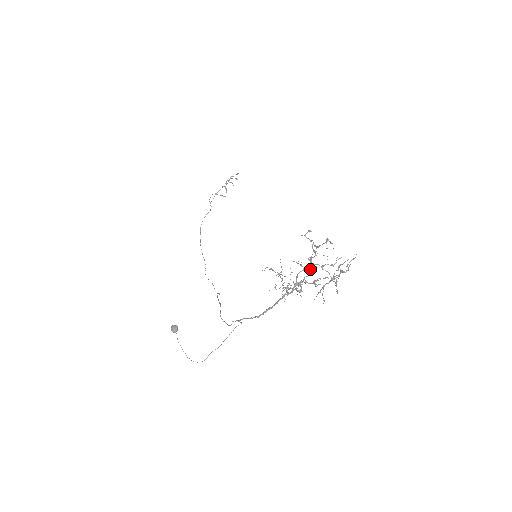
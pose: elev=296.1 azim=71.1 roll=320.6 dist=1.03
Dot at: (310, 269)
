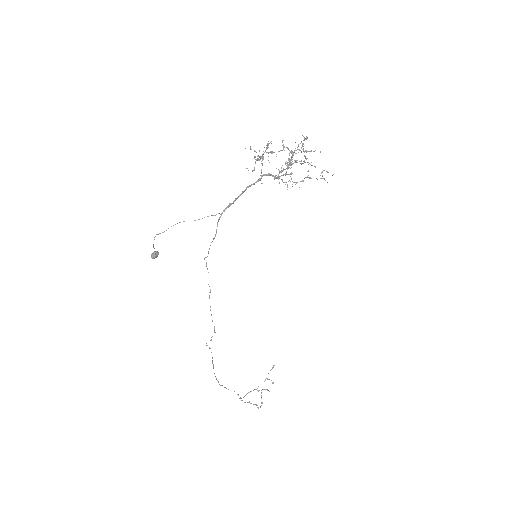
Dot at: (286, 168)
